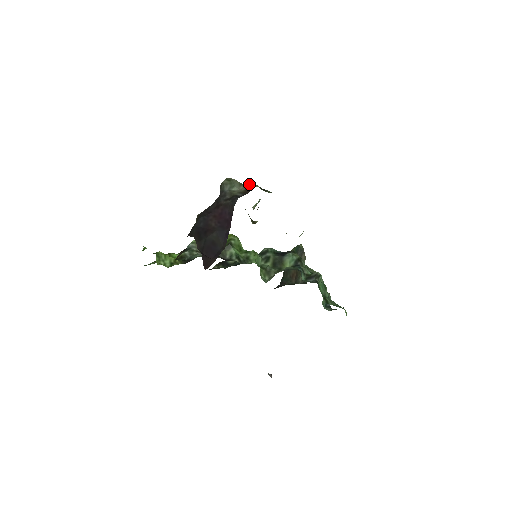
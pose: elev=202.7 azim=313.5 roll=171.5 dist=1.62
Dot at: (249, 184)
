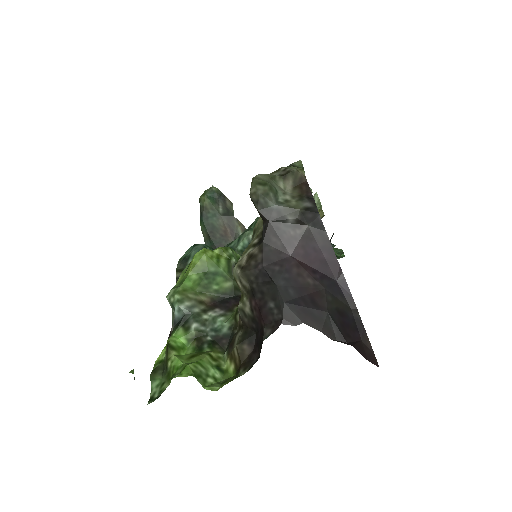
Dot at: (290, 173)
